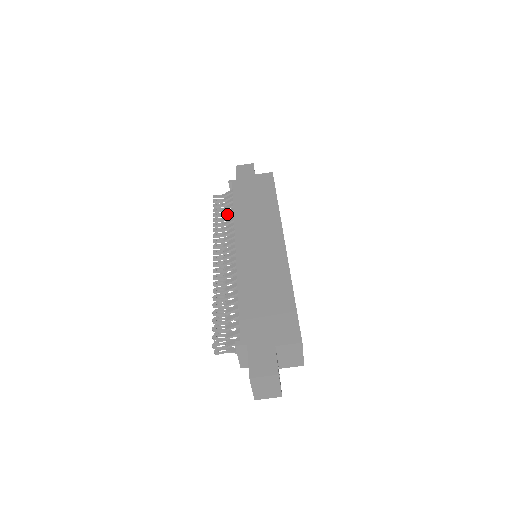
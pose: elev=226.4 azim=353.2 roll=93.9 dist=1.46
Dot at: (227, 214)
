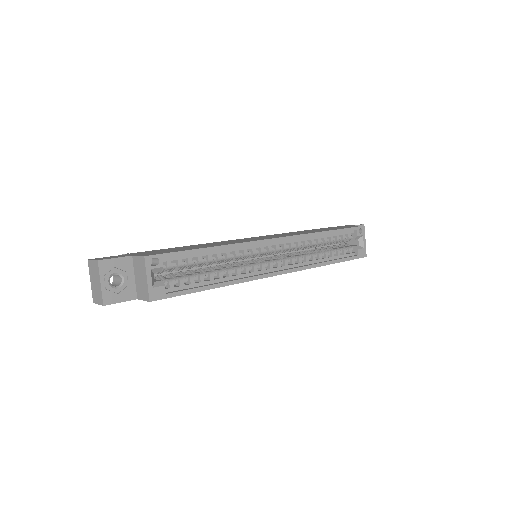
Dot at: occluded
